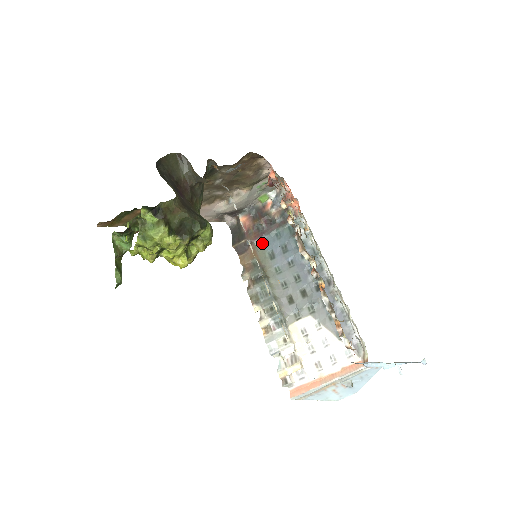
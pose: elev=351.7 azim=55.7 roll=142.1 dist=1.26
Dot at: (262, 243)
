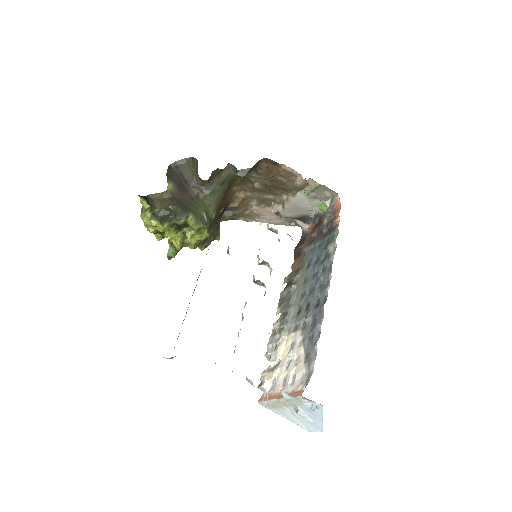
Dot at: (309, 251)
